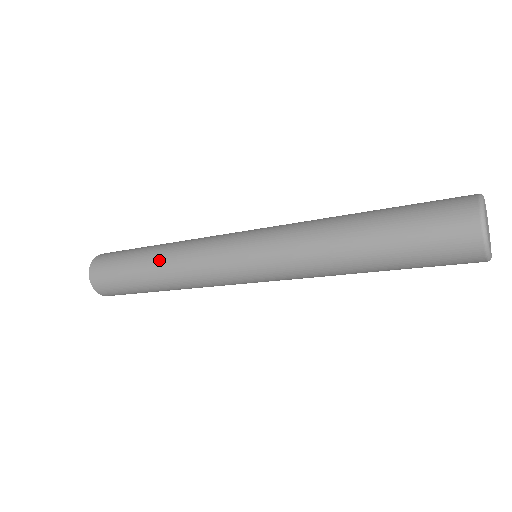
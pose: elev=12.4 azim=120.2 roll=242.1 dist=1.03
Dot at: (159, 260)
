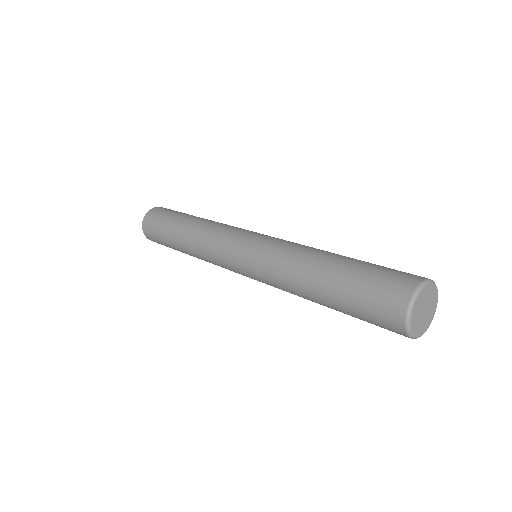
Dot at: occluded
